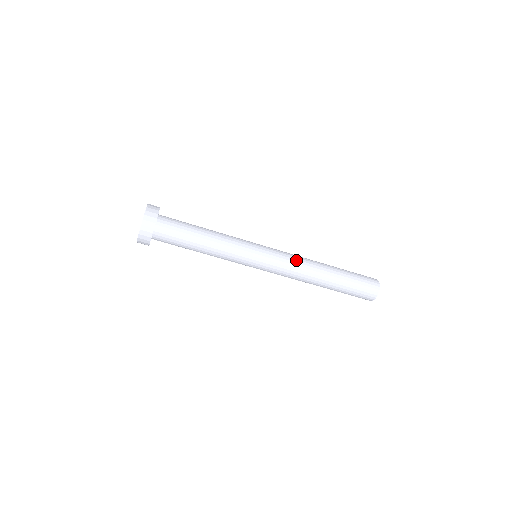
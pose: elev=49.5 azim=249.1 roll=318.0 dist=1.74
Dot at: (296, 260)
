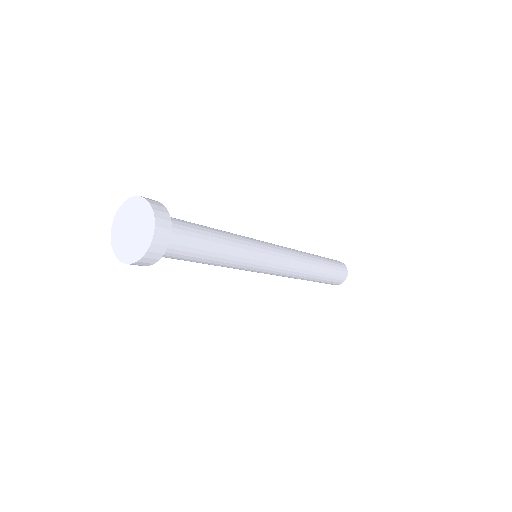
Dot at: (296, 261)
